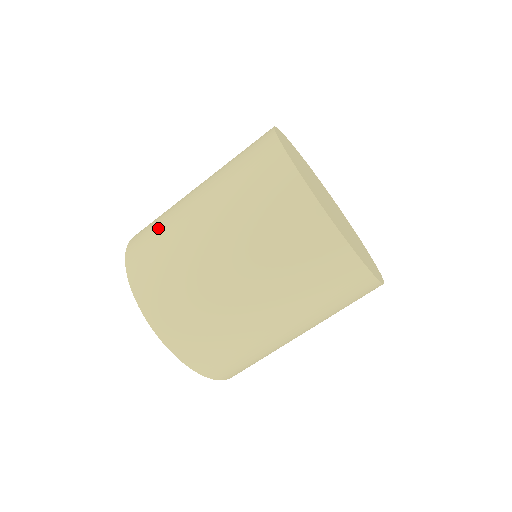
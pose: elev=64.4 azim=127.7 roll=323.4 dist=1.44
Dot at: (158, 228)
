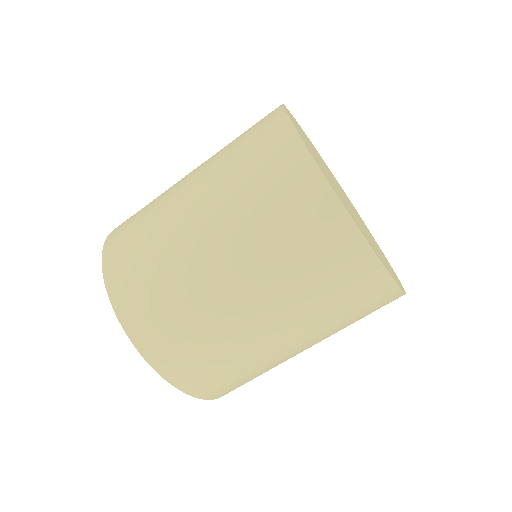
Dot at: (146, 206)
